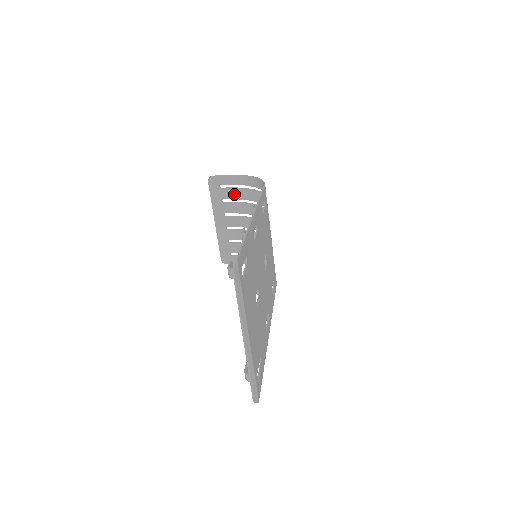
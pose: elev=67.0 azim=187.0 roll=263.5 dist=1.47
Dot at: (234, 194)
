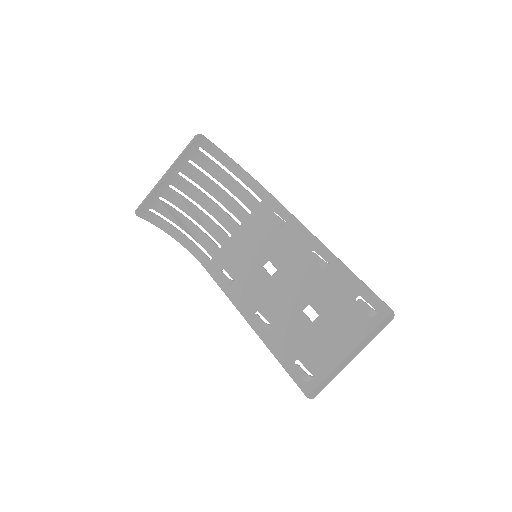
Dot at: (204, 163)
